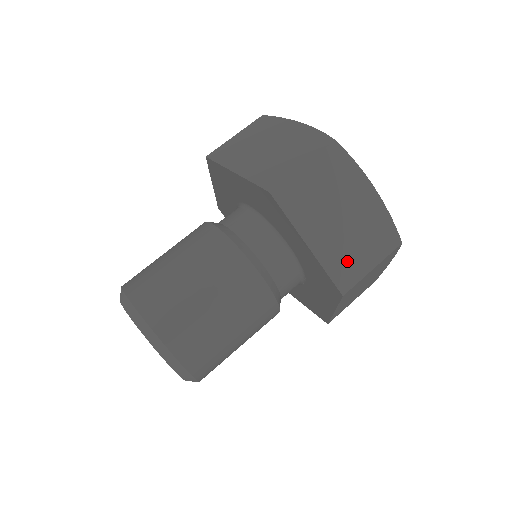
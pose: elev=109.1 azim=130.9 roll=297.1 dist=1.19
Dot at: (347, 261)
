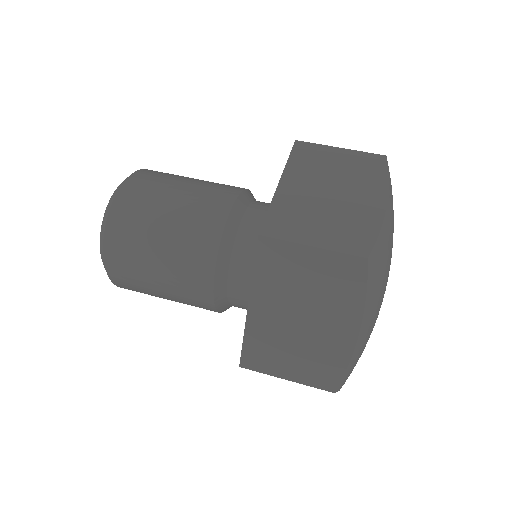
Dot at: (296, 219)
